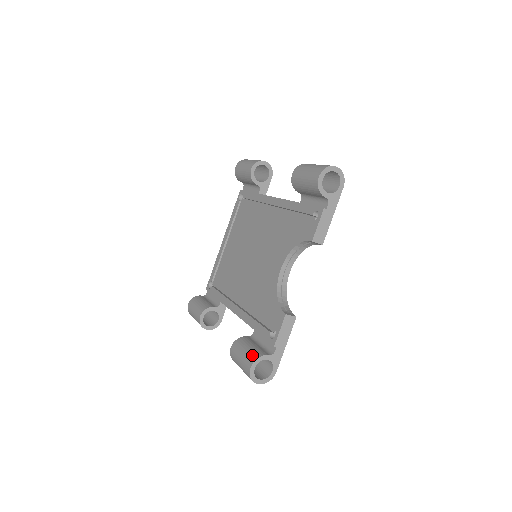
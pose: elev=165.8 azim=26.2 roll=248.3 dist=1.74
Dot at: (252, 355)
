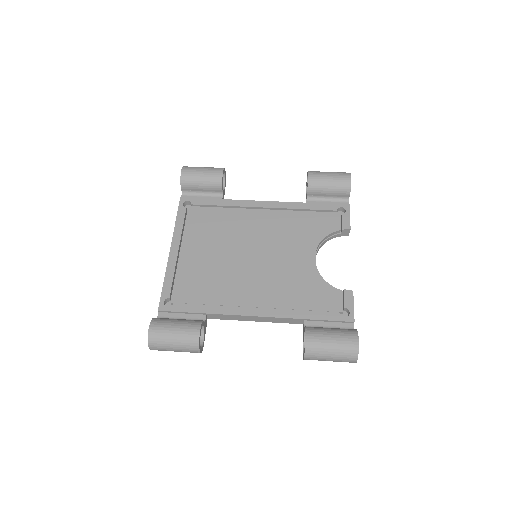
Dot at: (348, 331)
